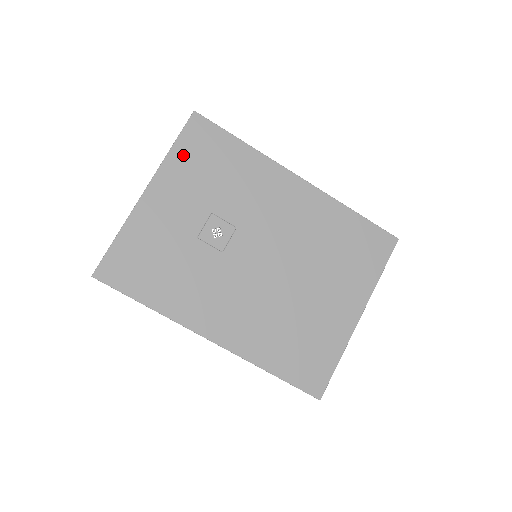
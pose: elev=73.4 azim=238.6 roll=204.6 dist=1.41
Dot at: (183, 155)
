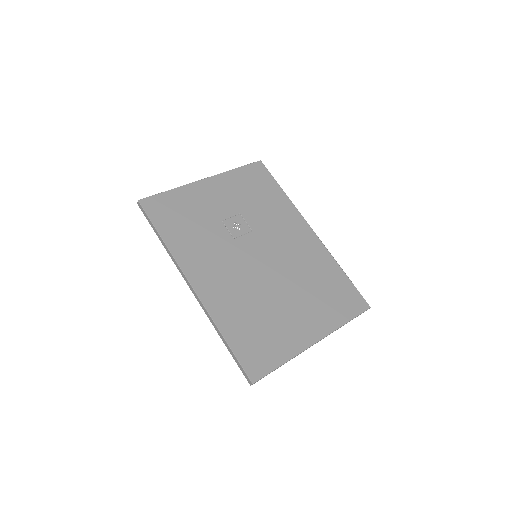
Dot at: (240, 176)
